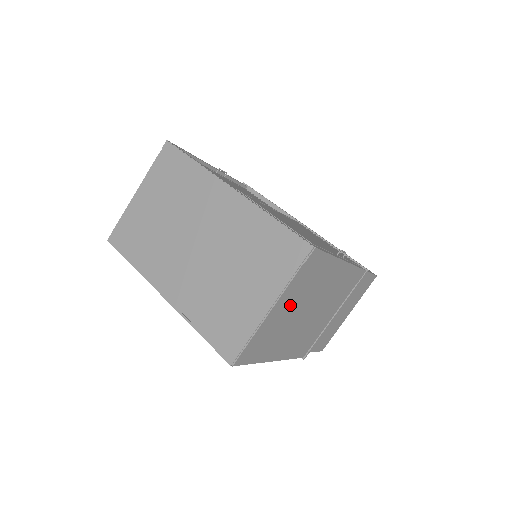
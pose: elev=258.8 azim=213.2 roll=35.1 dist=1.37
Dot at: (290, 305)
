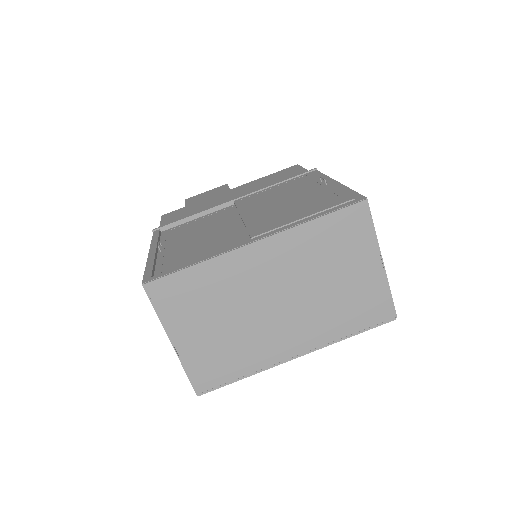
Dot at: occluded
